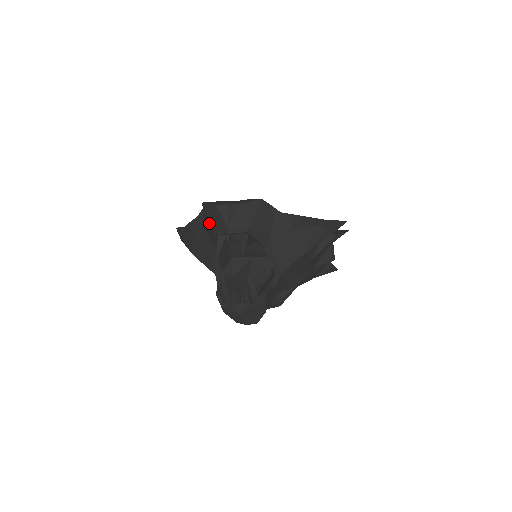
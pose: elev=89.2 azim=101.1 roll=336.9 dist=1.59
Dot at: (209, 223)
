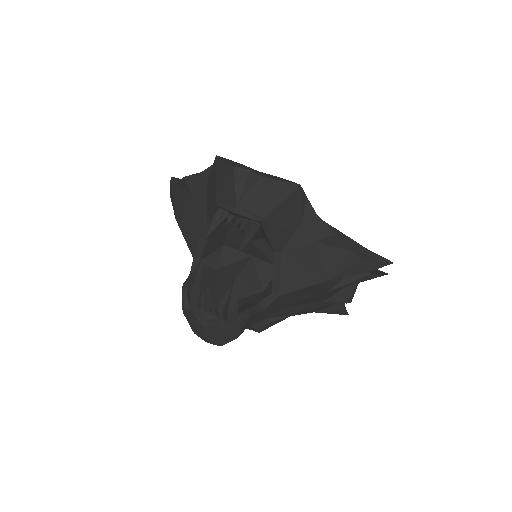
Dot at: (213, 187)
